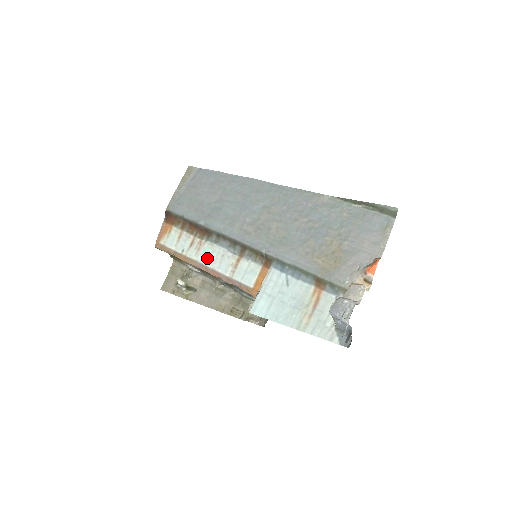
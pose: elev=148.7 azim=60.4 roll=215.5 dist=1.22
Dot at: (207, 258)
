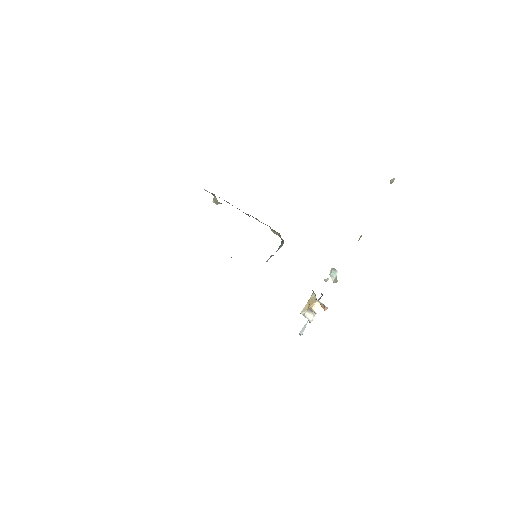
Dot at: occluded
